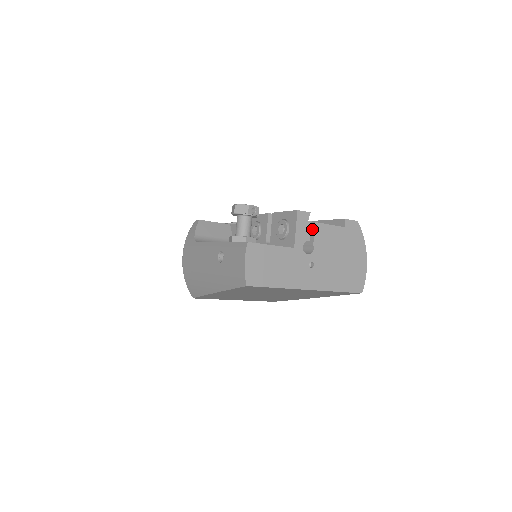
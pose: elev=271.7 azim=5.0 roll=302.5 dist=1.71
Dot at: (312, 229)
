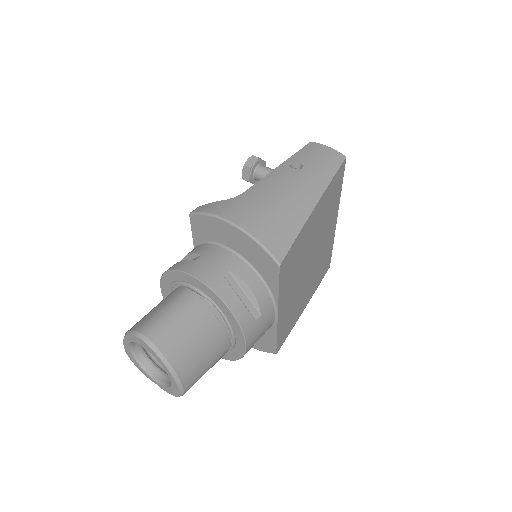
Dot at: occluded
